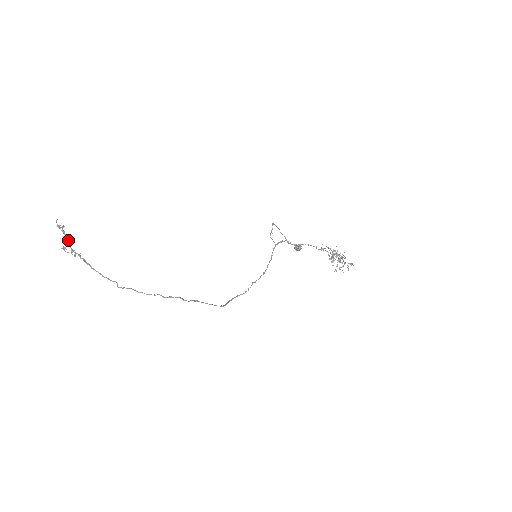
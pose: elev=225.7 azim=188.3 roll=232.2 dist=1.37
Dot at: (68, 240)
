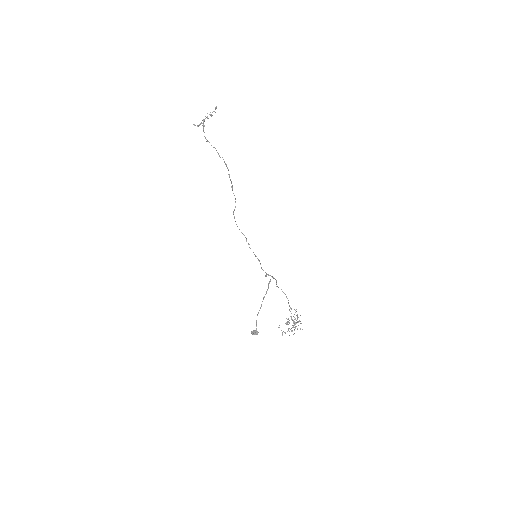
Dot at: occluded
